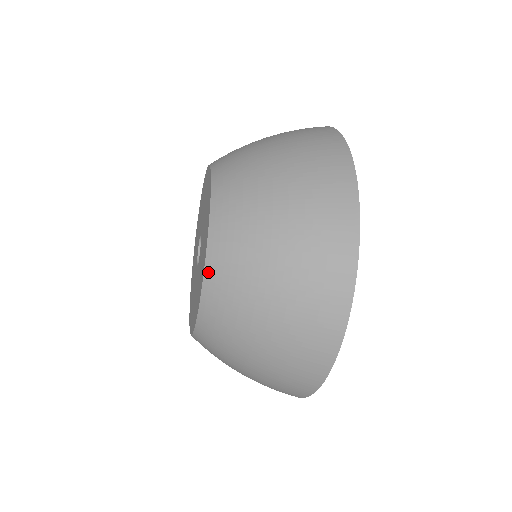
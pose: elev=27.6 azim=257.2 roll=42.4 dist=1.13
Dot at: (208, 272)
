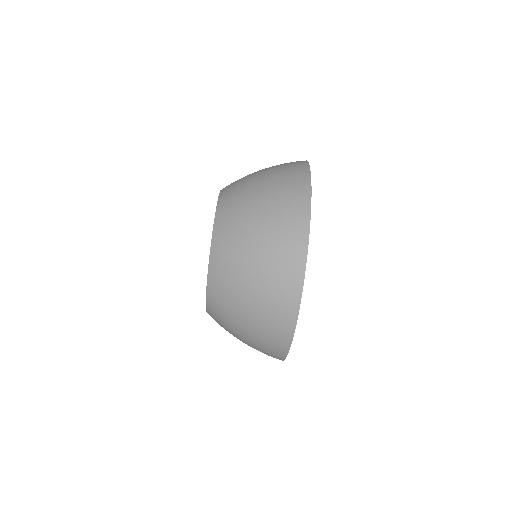
Dot at: occluded
